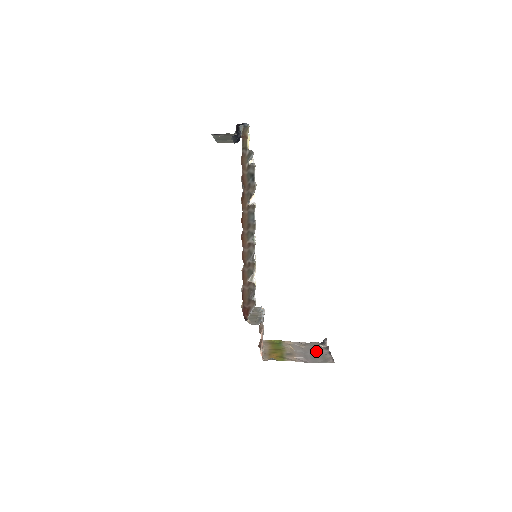
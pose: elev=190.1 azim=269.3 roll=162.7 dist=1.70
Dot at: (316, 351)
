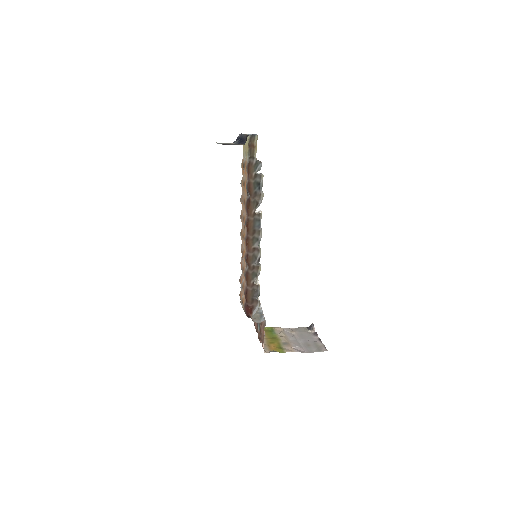
Dot at: (307, 338)
